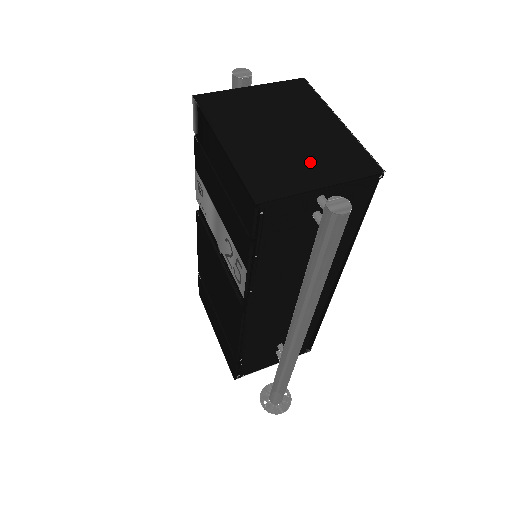
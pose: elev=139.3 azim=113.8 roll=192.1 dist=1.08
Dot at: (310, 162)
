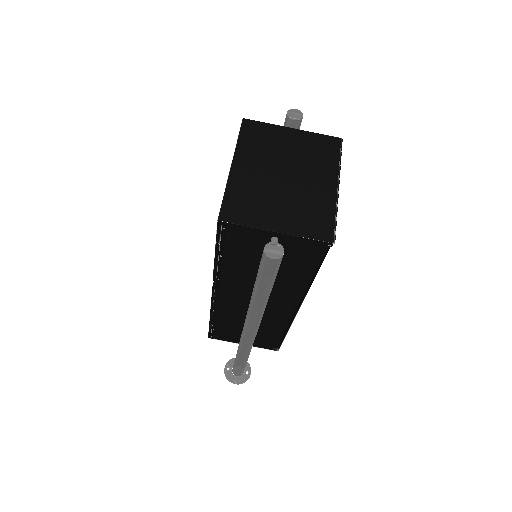
Dot at: (283, 209)
